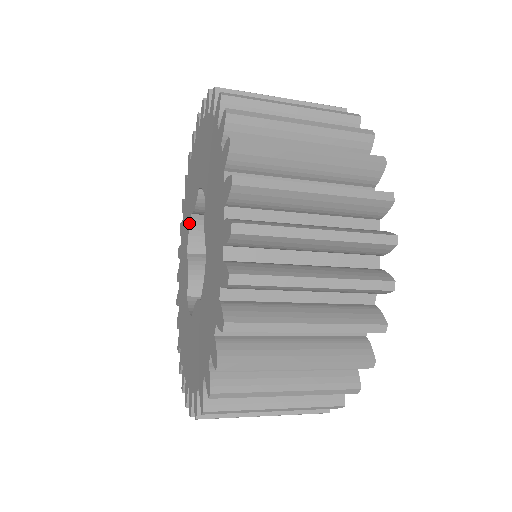
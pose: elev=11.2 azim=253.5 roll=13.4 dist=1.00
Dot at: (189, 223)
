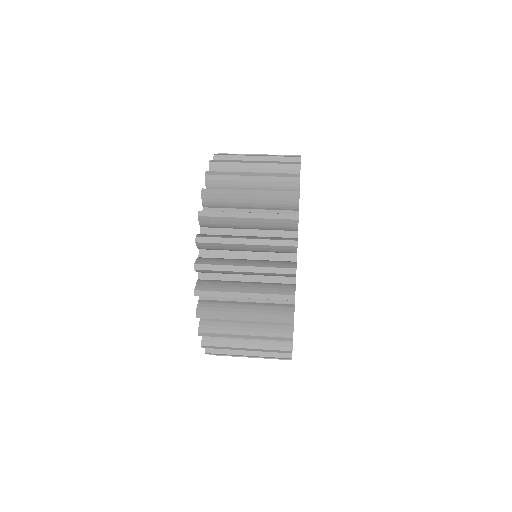
Dot at: occluded
